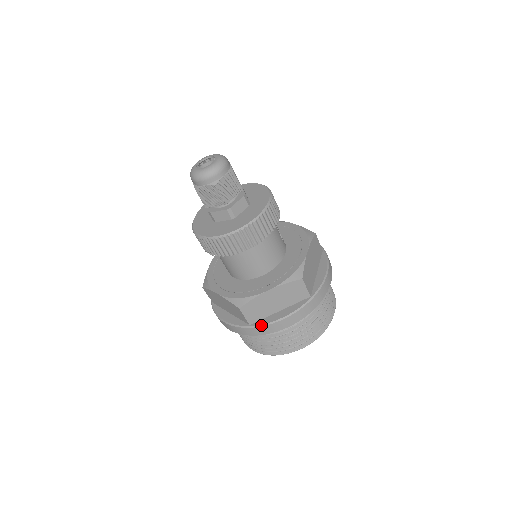
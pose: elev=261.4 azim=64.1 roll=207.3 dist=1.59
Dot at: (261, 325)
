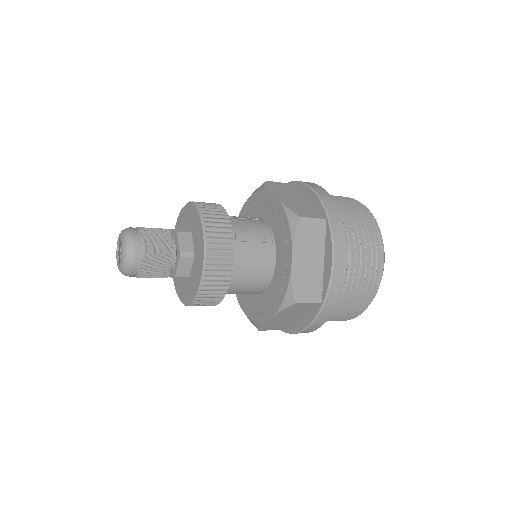
Dot at: (290, 333)
